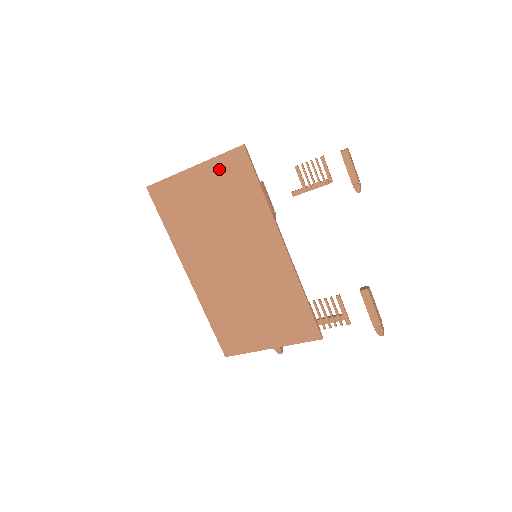
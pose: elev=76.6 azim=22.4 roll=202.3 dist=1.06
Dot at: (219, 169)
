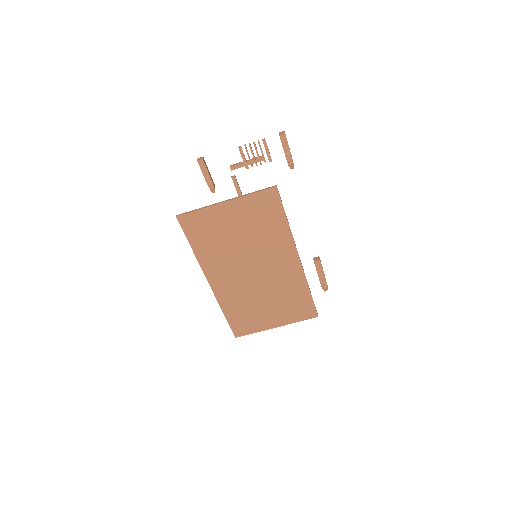
Dot at: (251, 204)
